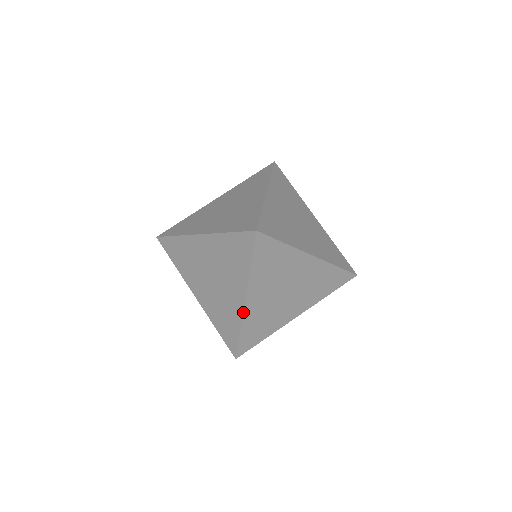
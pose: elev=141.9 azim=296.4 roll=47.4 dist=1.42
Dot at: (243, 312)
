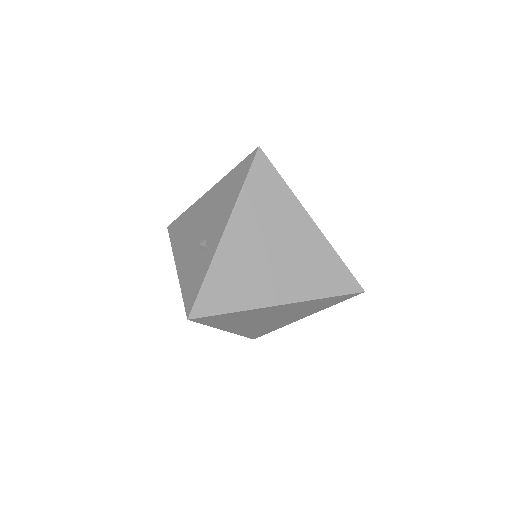
Dot at: occluded
